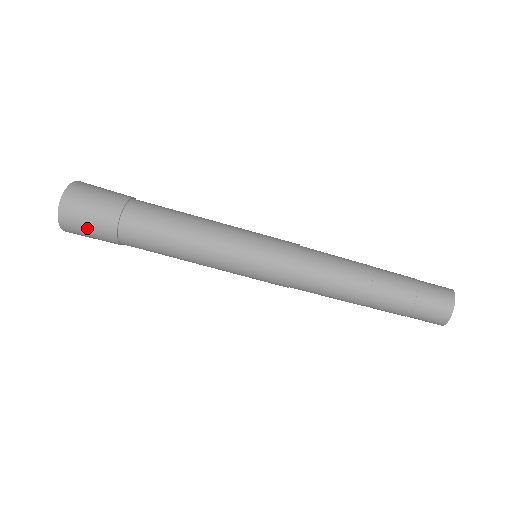
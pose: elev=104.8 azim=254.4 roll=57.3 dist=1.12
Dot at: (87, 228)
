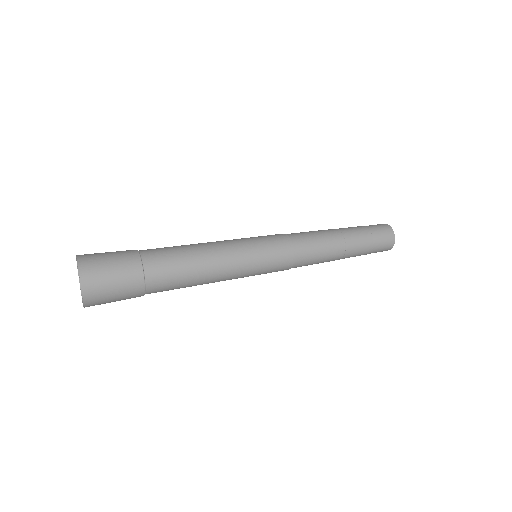
Dot at: (108, 256)
